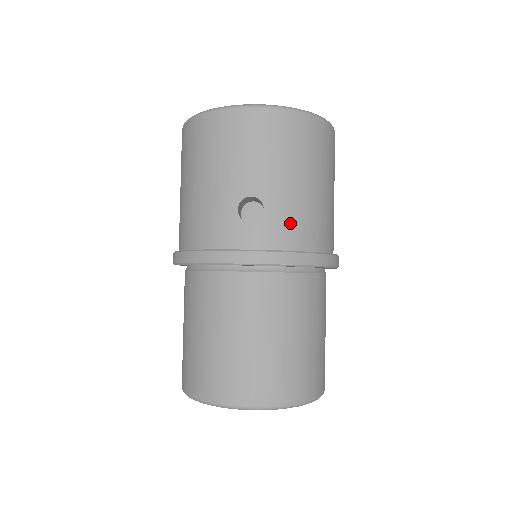
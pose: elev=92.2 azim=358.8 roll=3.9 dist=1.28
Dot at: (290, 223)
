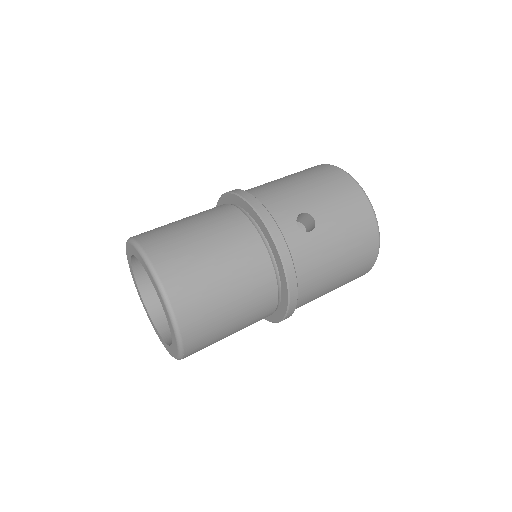
Dot at: (310, 255)
